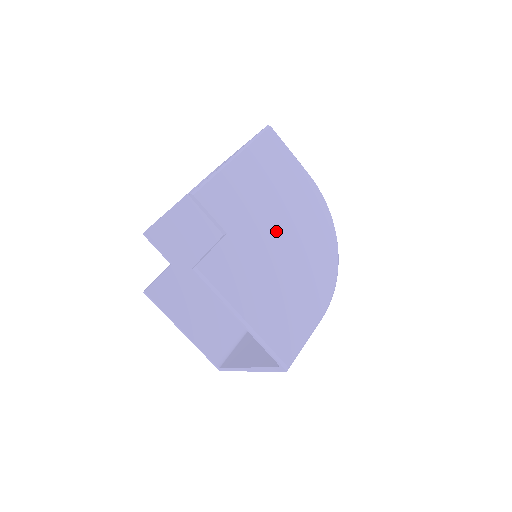
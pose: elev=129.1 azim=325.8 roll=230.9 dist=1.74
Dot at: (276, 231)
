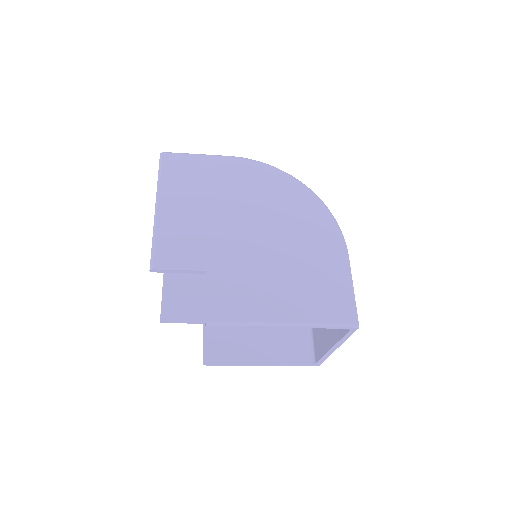
Dot at: (244, 228)
